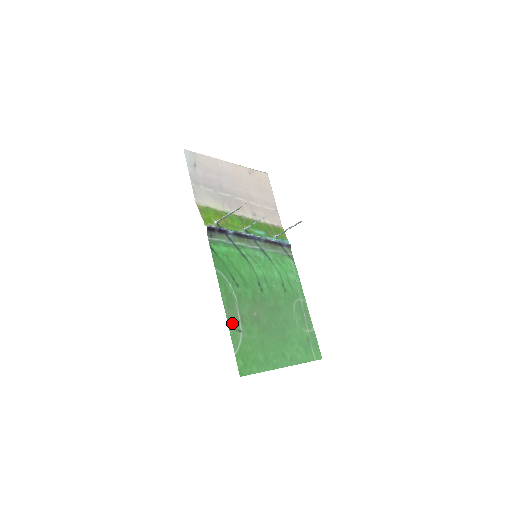
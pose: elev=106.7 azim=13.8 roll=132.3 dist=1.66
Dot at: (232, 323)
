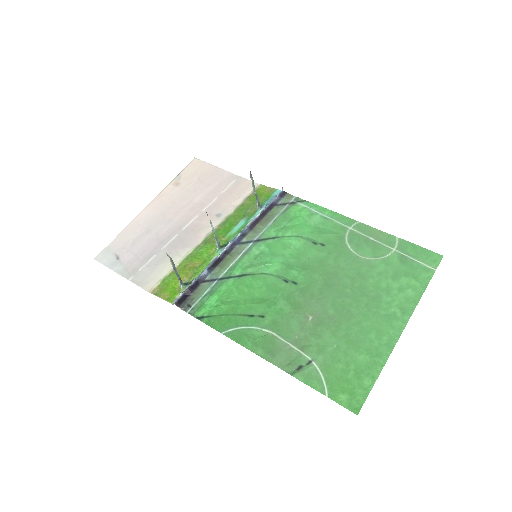
Dot at: (292, 366)
